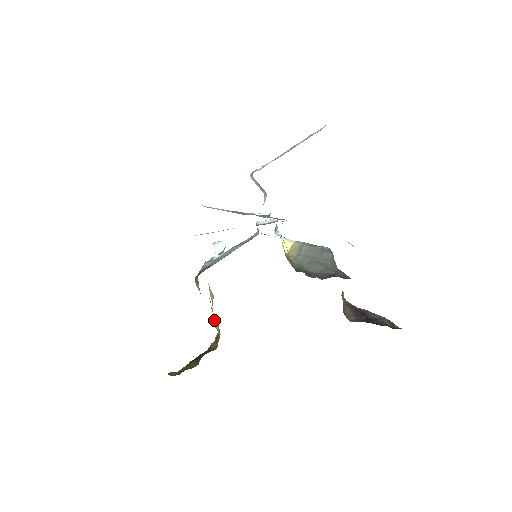
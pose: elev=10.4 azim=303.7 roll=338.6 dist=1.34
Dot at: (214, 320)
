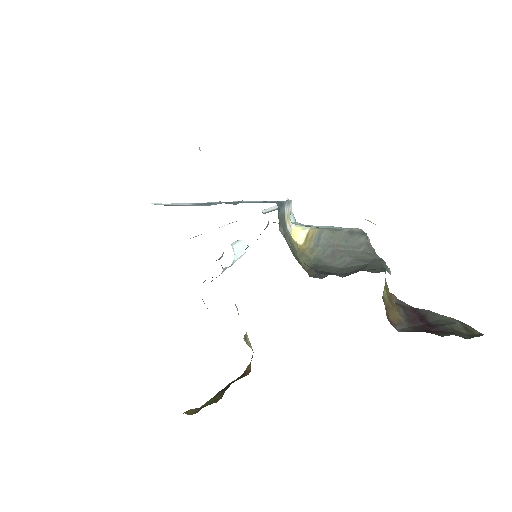
Dot at: (245, 337)
